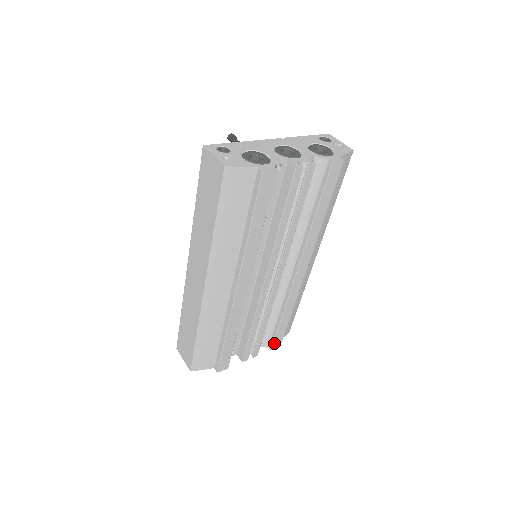
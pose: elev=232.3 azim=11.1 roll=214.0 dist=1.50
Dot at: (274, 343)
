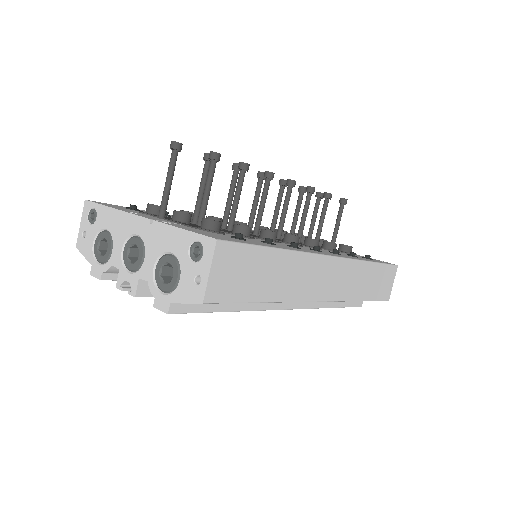
Dot at: occluded
